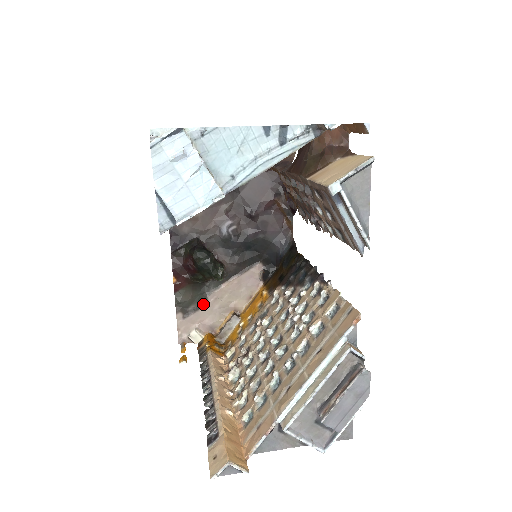
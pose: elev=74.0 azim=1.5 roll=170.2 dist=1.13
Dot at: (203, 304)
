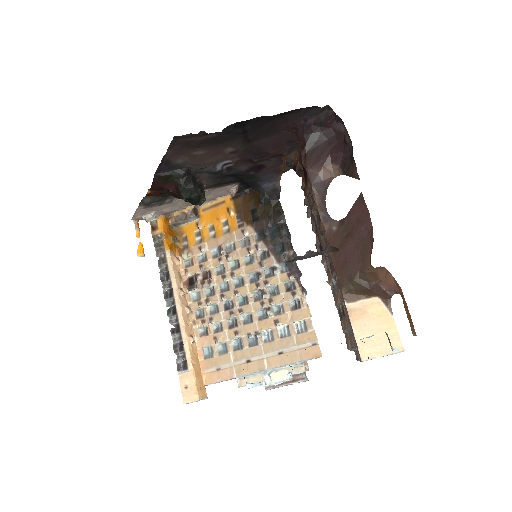
Dot at: (168, 202)
